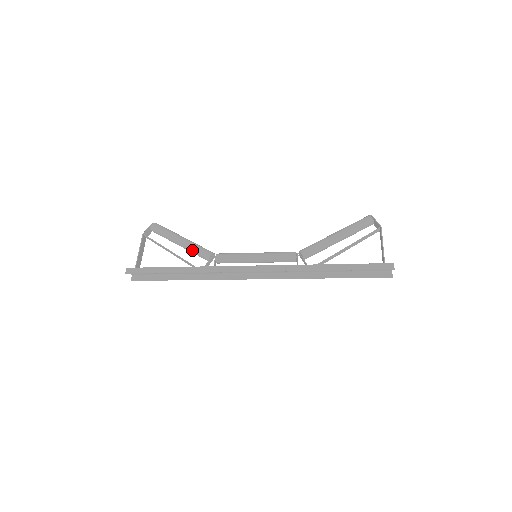
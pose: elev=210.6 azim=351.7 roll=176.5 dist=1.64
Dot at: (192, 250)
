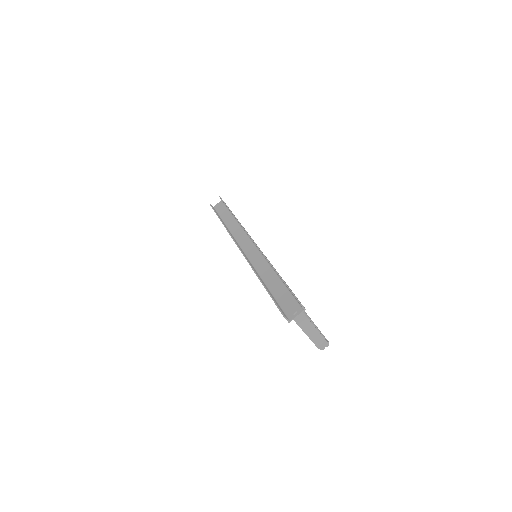
Dot at: occluded
